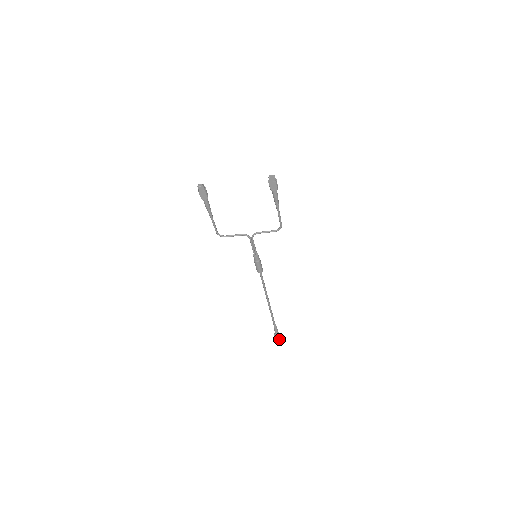
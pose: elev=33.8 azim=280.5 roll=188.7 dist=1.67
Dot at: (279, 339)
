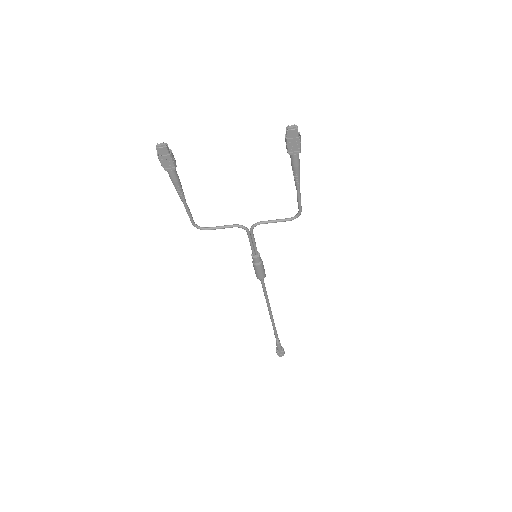
Dot at: (282, 355)
